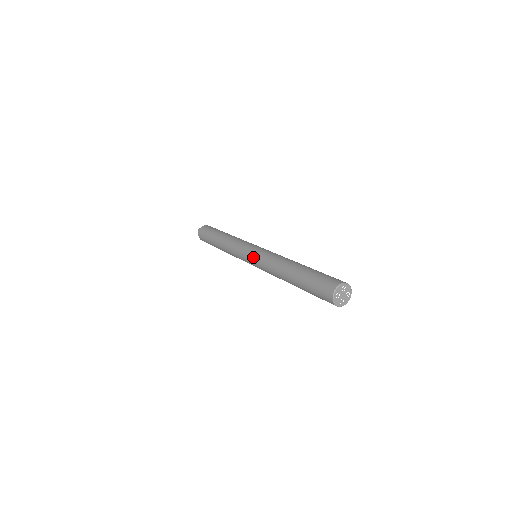
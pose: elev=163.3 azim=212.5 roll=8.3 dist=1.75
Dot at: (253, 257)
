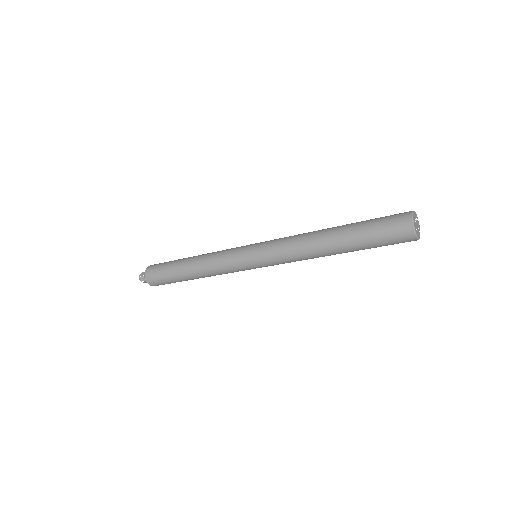
Dot at: (262, 243)
